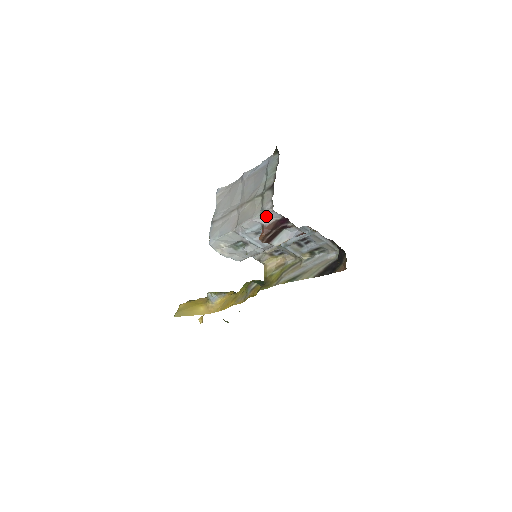
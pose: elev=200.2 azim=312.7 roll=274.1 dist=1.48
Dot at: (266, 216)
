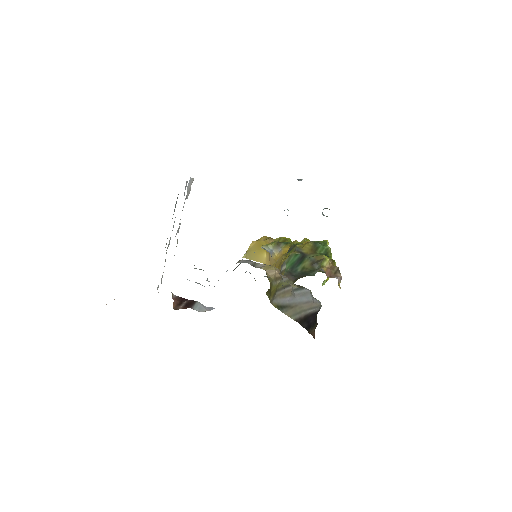
Dot at: occluded
